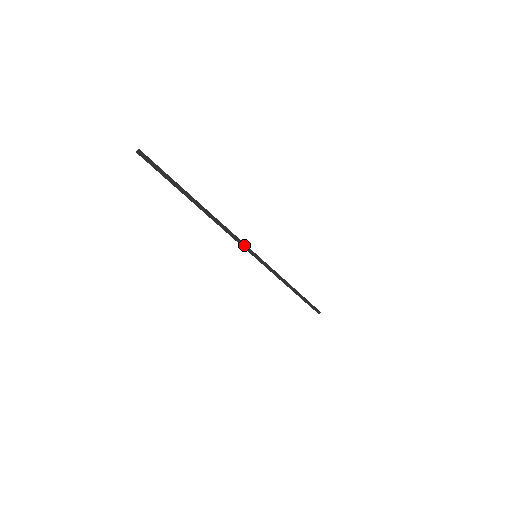
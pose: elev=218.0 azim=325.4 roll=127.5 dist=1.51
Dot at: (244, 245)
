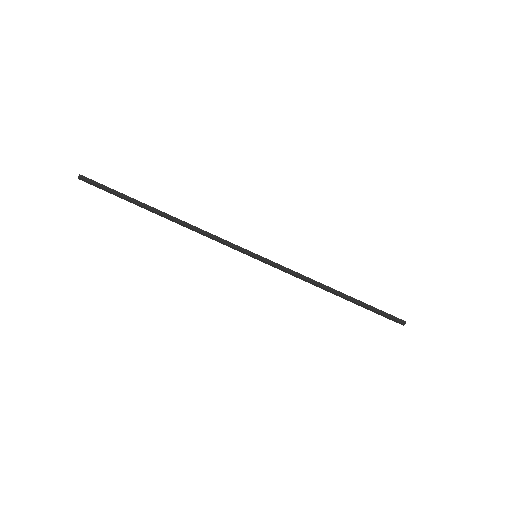
Dot at: (232, 244)
